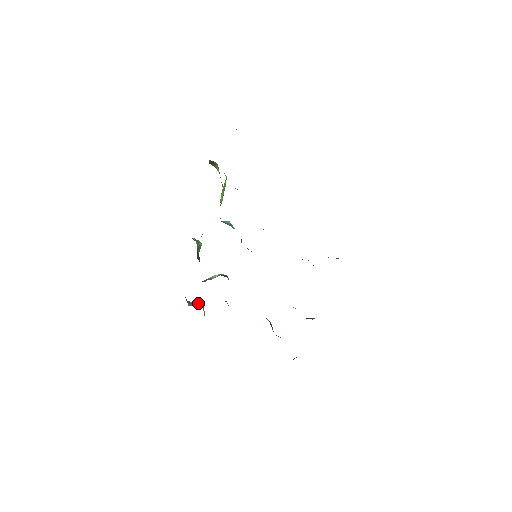
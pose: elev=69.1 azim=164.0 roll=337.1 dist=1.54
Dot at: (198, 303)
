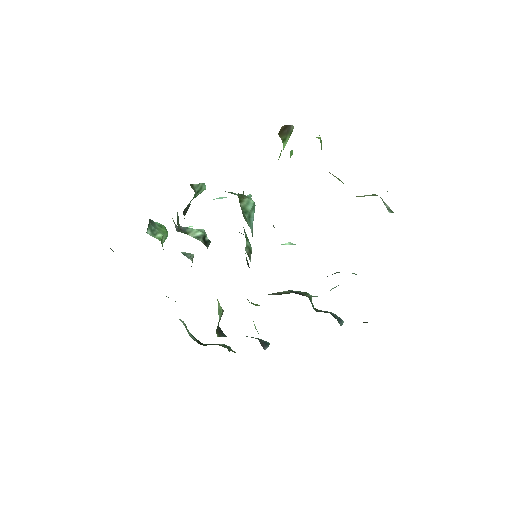
Dot at: (161, 235)
